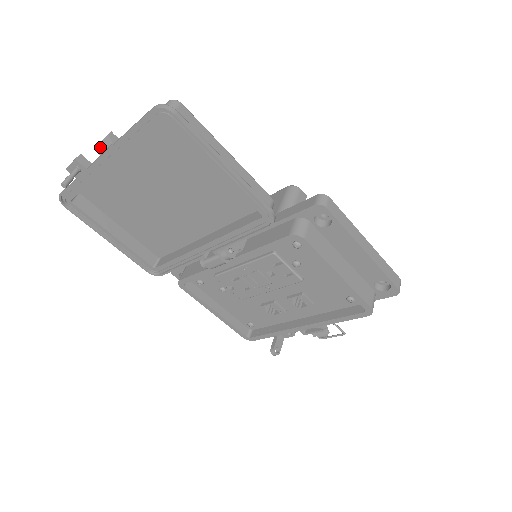
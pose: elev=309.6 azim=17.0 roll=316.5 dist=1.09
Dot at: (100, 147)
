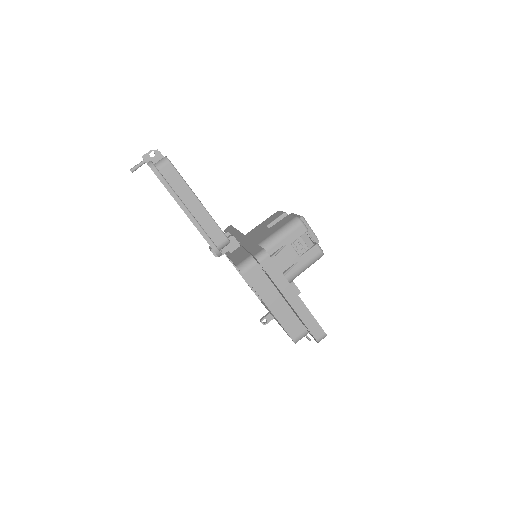
Dot at: occluded
